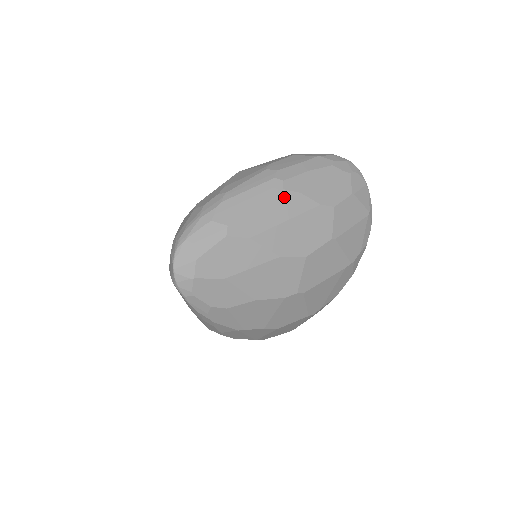
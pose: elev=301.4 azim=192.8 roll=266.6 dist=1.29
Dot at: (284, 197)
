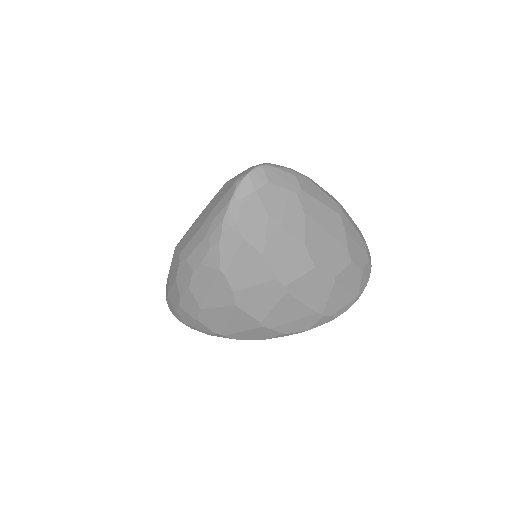
Dot at: (337, 219)
